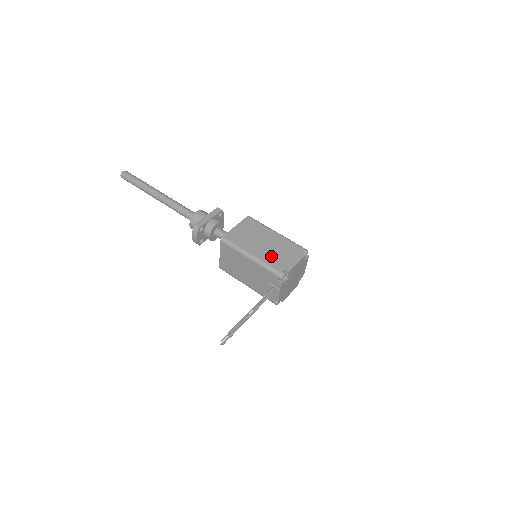
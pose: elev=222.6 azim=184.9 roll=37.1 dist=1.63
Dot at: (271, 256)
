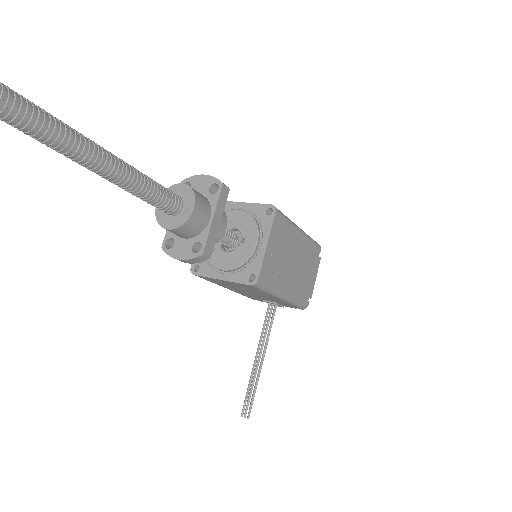
Dot at: (300, 284)
